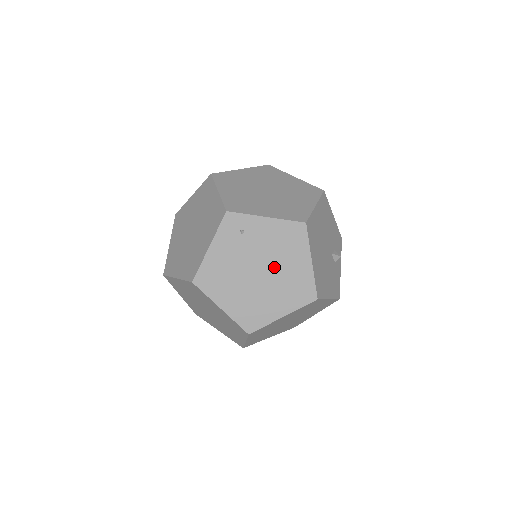
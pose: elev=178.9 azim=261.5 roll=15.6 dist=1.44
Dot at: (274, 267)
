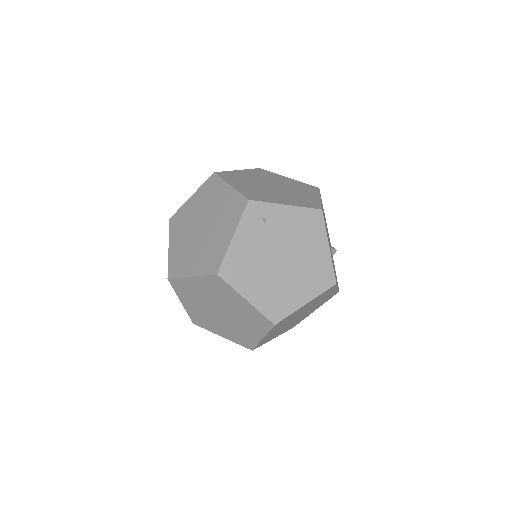
Dot at: (296, 254)
